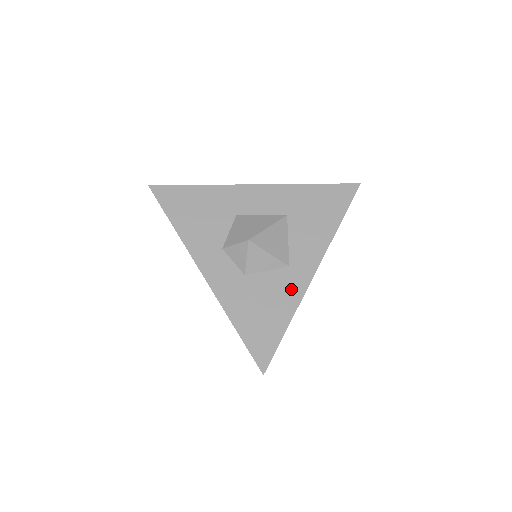
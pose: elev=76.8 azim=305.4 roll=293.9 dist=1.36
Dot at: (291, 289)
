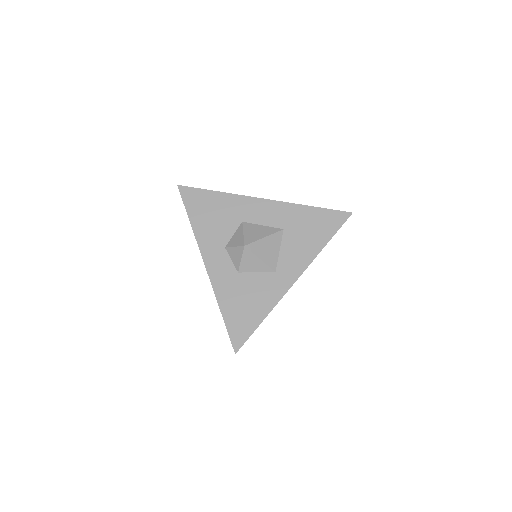
Dot at: (273, 291)
